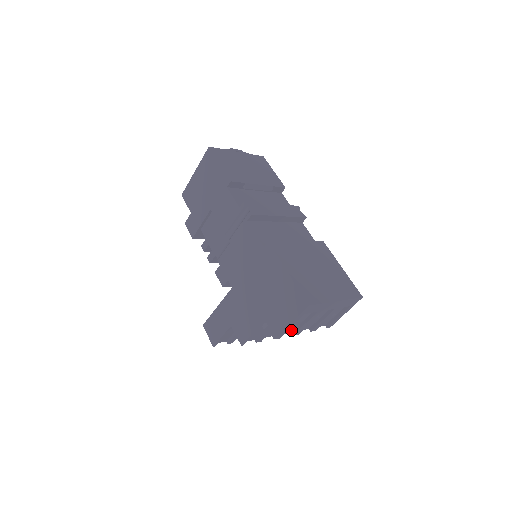
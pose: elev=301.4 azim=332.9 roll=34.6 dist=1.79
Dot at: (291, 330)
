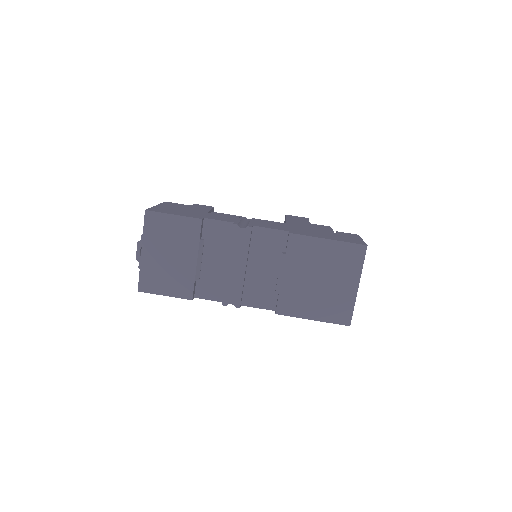
Dot at: occluded
